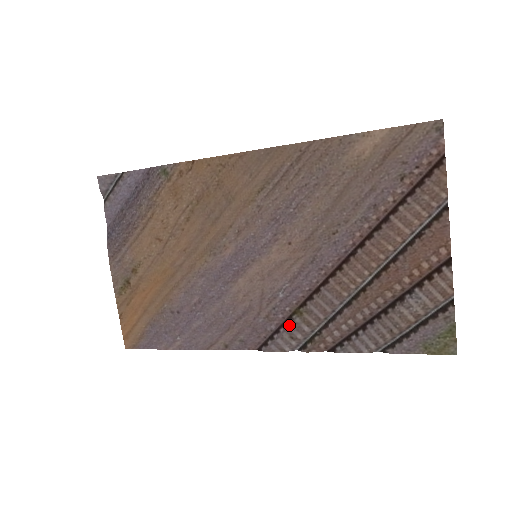
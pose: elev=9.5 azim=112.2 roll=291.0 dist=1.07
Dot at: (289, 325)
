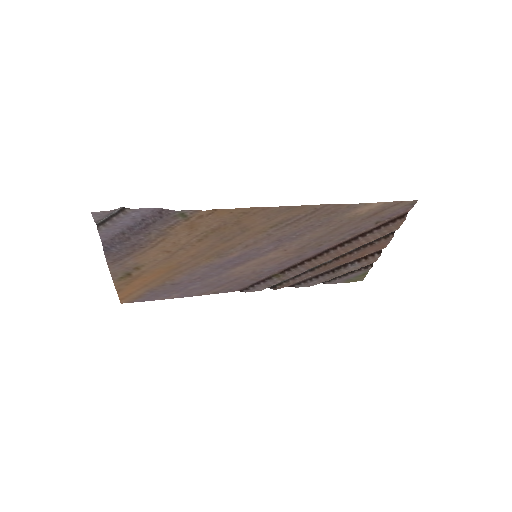
Dot at: (268, 282)
